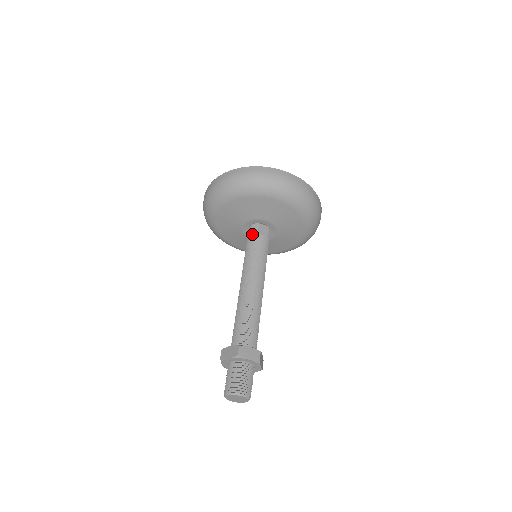
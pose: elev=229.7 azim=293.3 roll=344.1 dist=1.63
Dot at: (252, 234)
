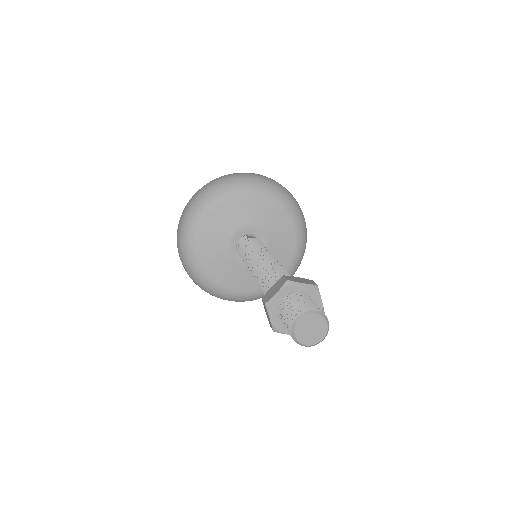
Dot at: (243, 242)
